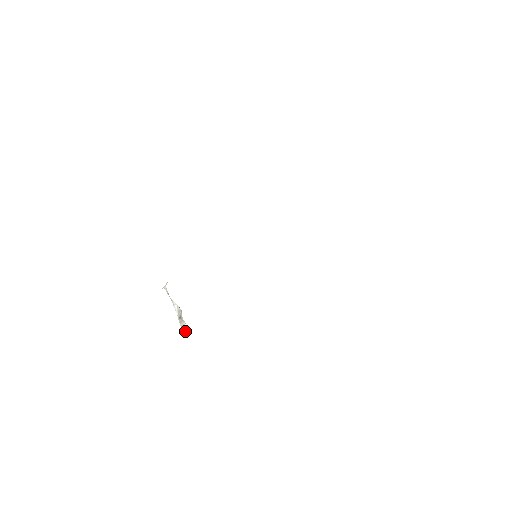
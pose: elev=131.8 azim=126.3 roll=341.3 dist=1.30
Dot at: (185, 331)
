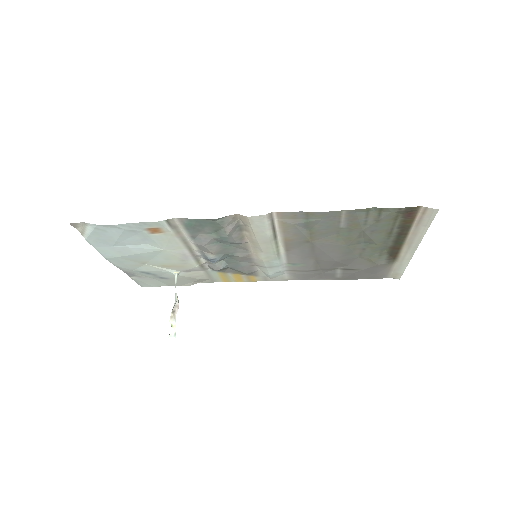
Dot at: (174, 336)
